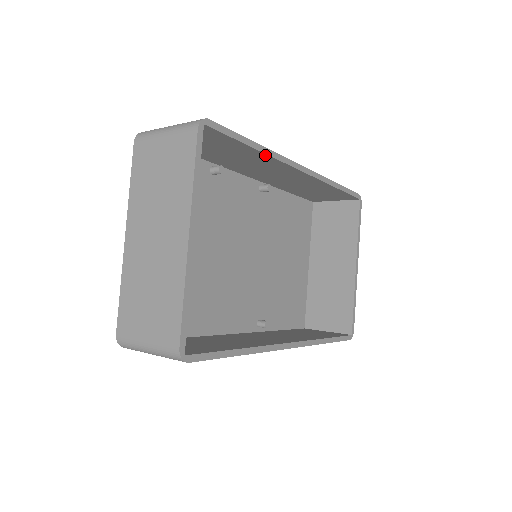
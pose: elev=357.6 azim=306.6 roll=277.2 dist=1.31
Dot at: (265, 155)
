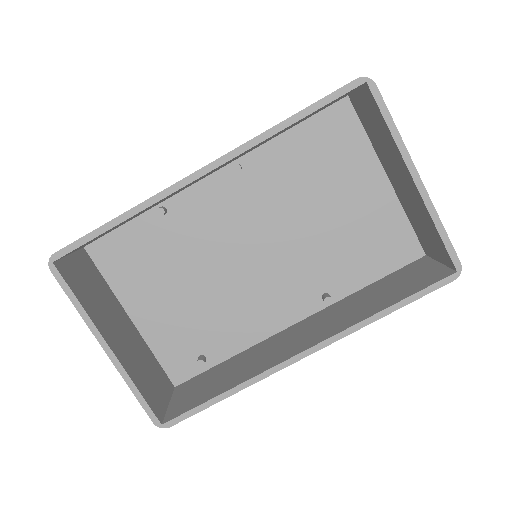
Dot at: (139, 212)
